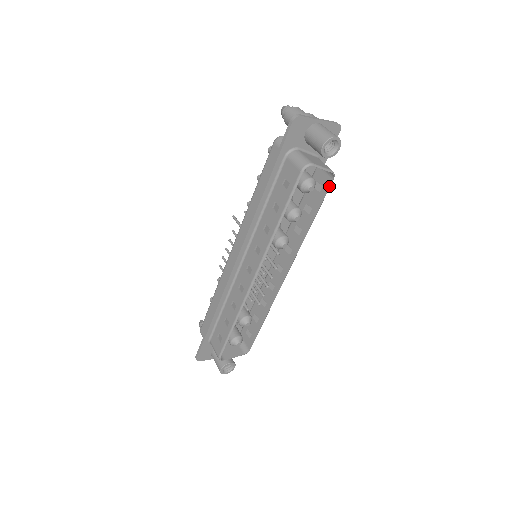
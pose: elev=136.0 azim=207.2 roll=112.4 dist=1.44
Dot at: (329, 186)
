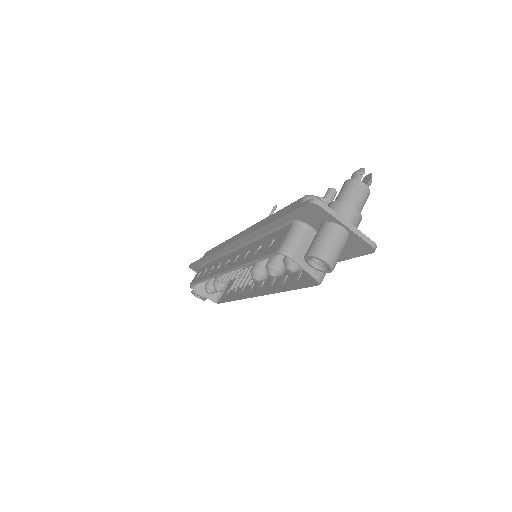
Dot at: (312, 285)
